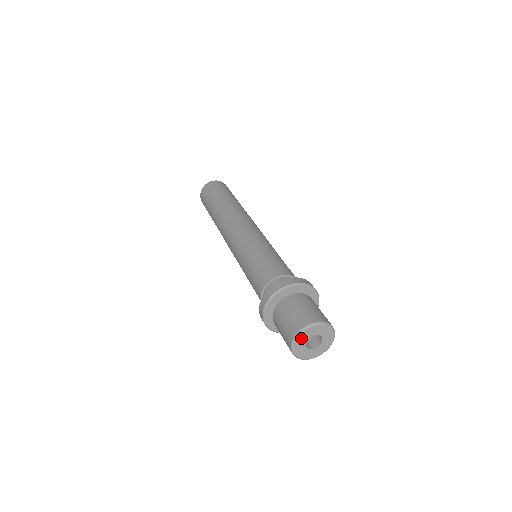
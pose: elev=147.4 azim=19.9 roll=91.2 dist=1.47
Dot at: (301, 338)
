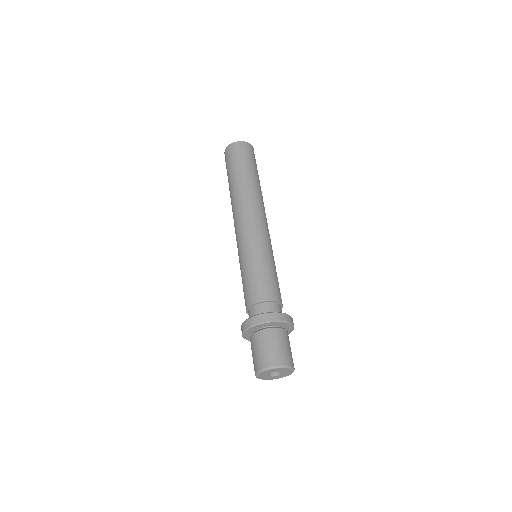
Dot at: (261, 375)
